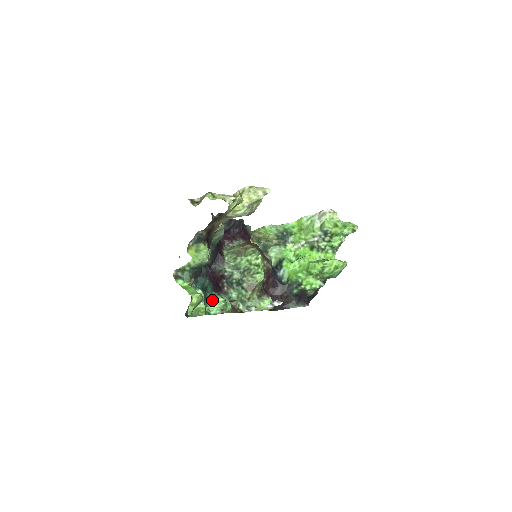
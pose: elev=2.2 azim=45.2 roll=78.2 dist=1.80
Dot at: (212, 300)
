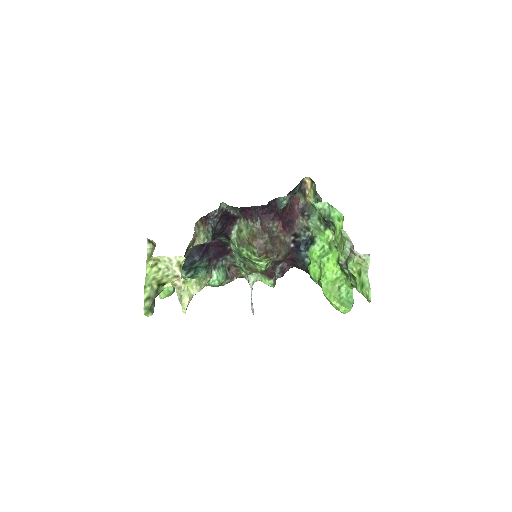
Dot at: occluded
